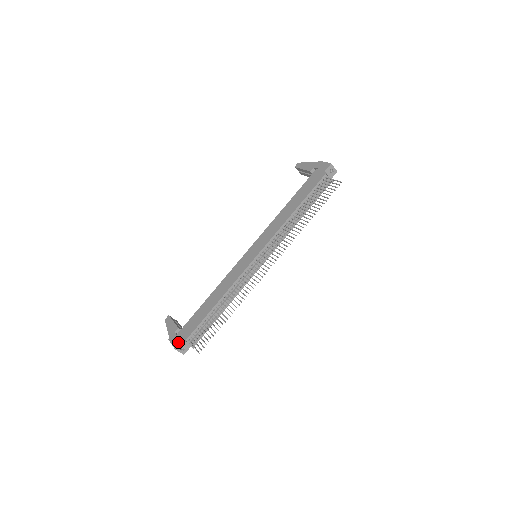
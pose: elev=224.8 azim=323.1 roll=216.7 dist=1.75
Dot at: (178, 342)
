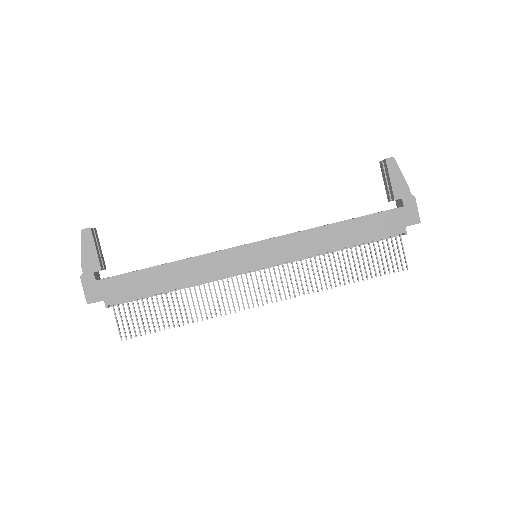
Dot at: (95, 297)
